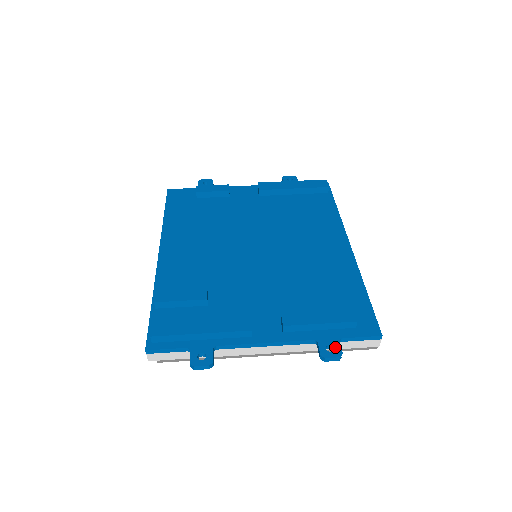
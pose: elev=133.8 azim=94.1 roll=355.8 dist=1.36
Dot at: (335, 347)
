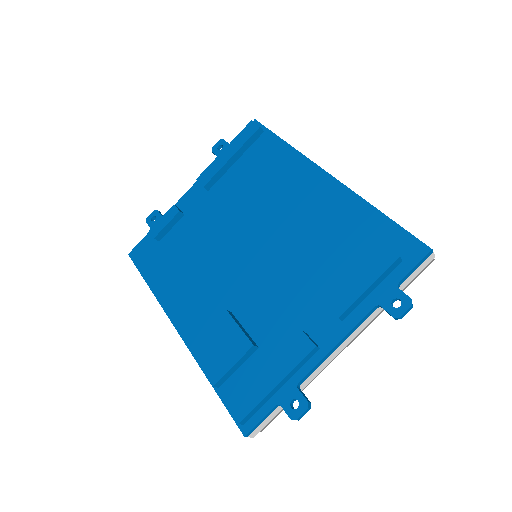
Dot at: (400, 298)
